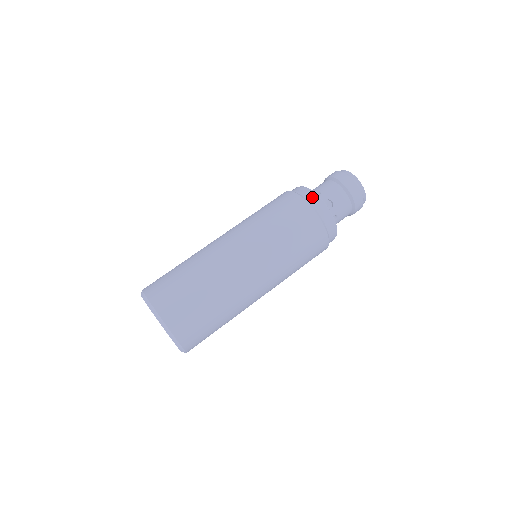
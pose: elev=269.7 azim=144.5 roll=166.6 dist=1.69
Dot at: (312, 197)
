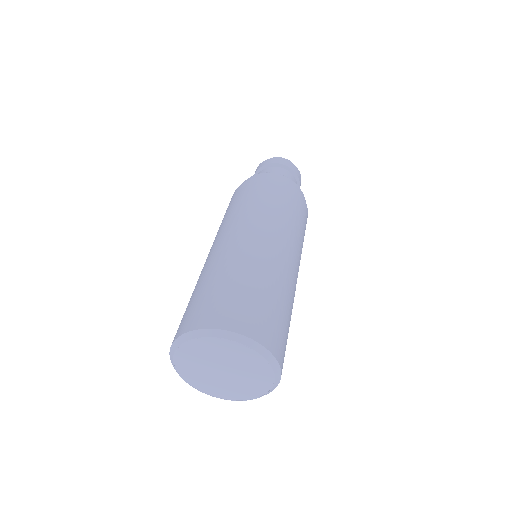
Dot at: (275, 175)
